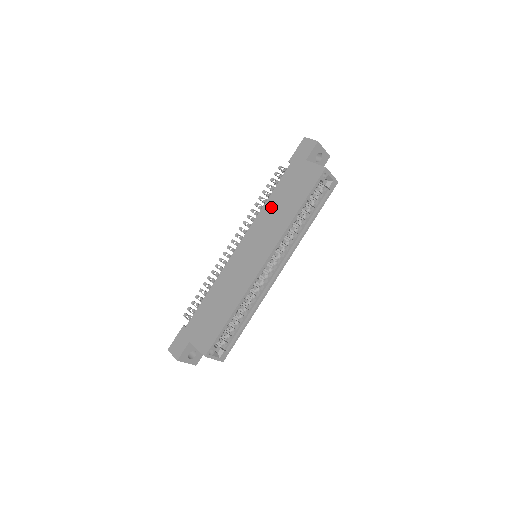
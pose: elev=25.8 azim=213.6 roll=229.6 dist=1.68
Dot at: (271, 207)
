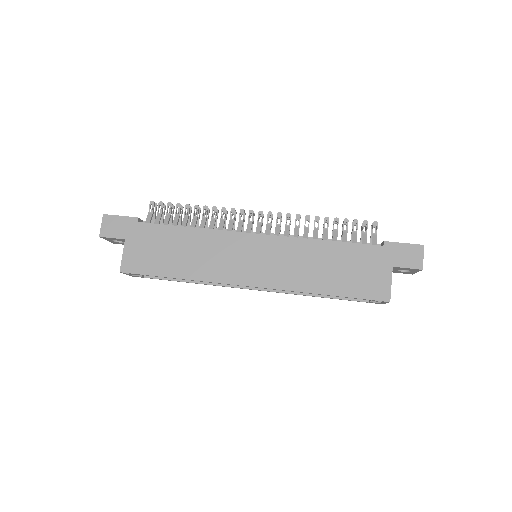
Dot at: (318, 253)
